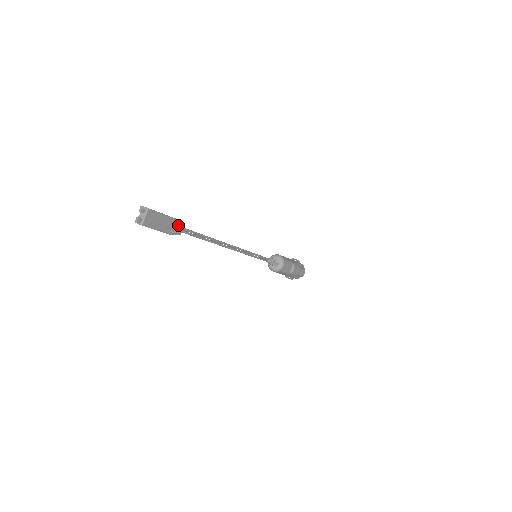
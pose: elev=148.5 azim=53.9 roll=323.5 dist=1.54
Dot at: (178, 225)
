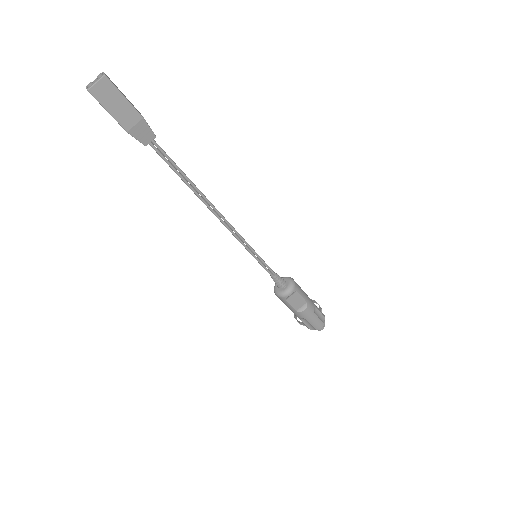
Dot at: (145, 130)
